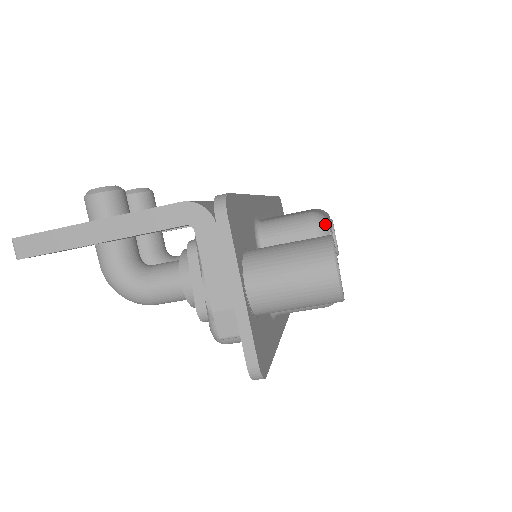
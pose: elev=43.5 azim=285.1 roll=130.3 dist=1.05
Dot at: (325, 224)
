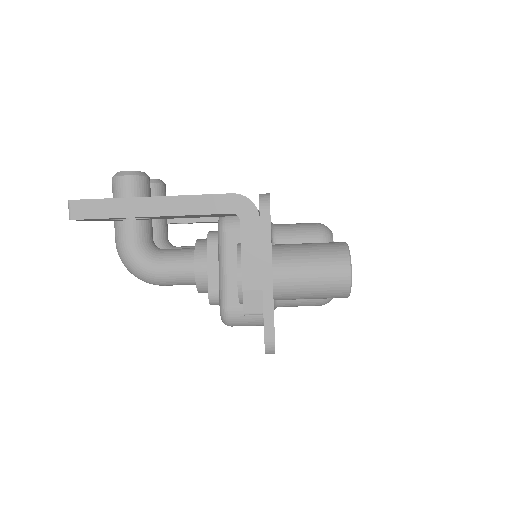
Dot at: (330, 235)
